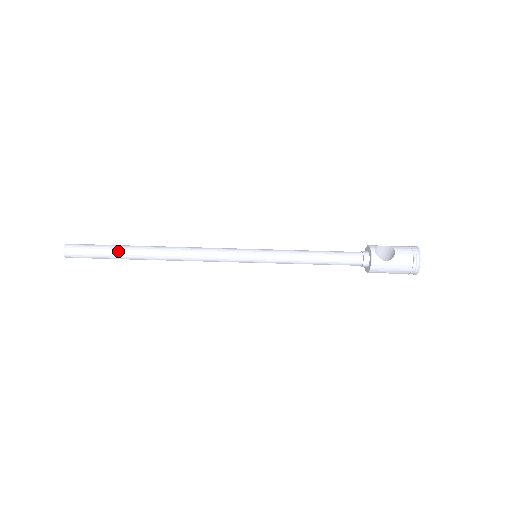
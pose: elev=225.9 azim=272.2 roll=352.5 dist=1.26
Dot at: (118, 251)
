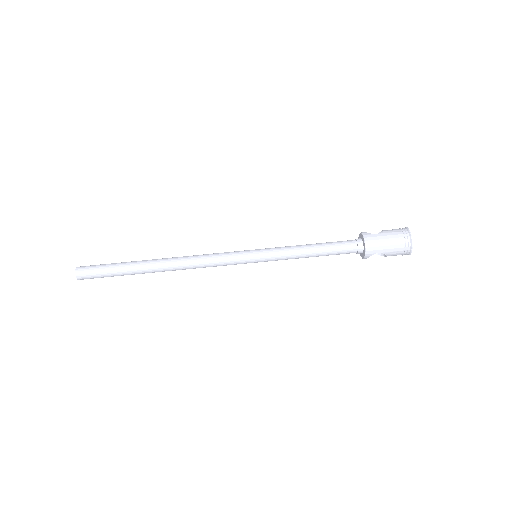
Dot at: (127, 262)
